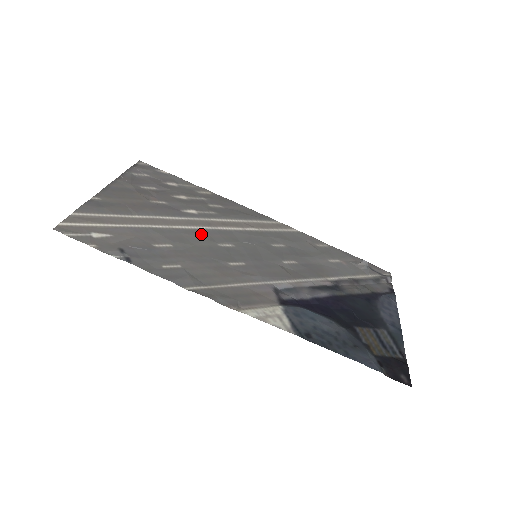
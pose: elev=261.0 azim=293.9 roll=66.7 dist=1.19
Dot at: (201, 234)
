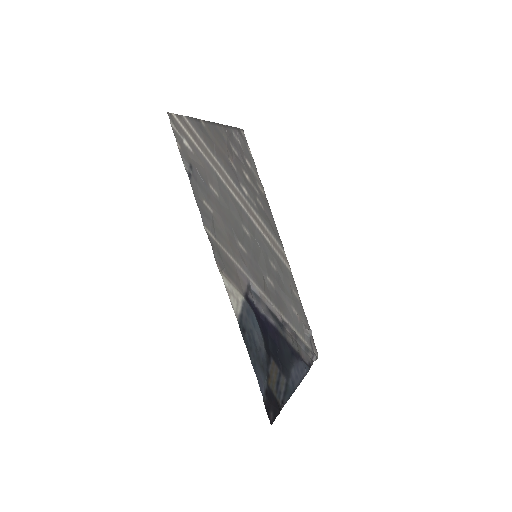
Dot at: (239, 208)
